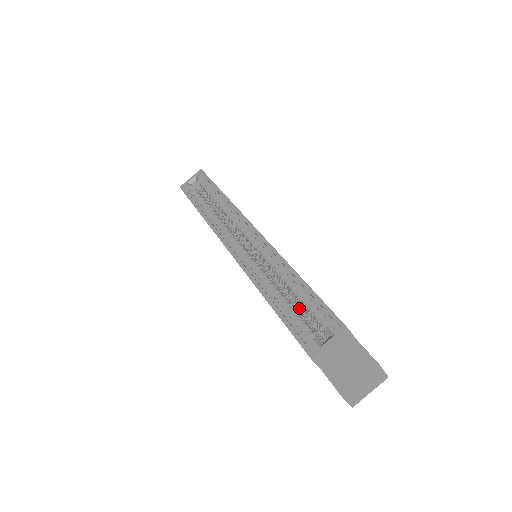
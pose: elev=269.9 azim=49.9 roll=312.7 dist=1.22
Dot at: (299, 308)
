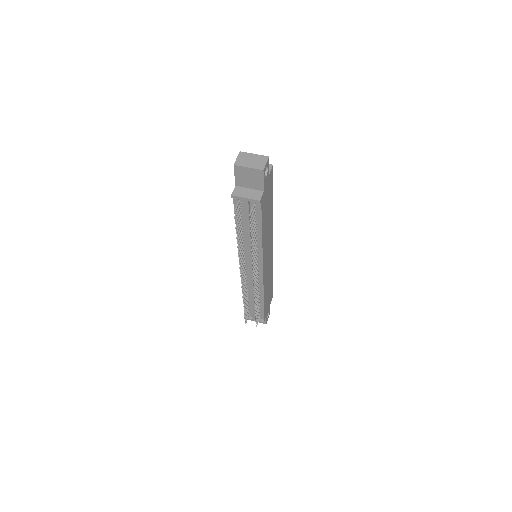
Dot at: occluded
